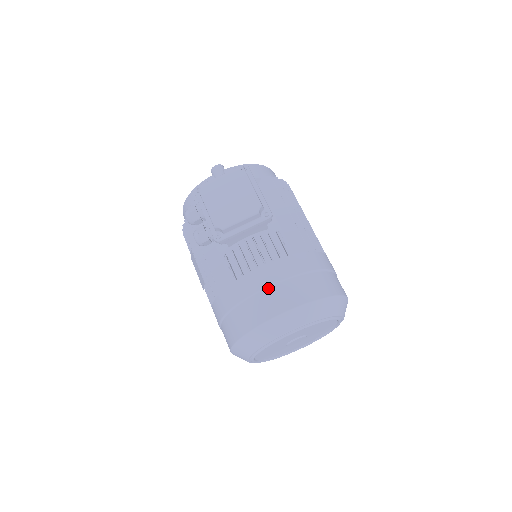
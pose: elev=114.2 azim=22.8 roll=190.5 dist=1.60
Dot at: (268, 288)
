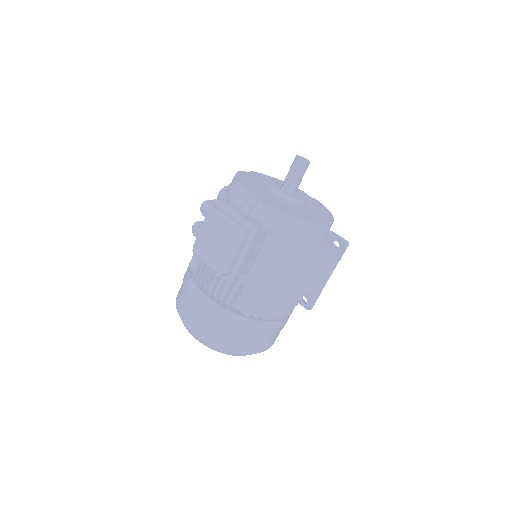
Dot at: (197, 309)
